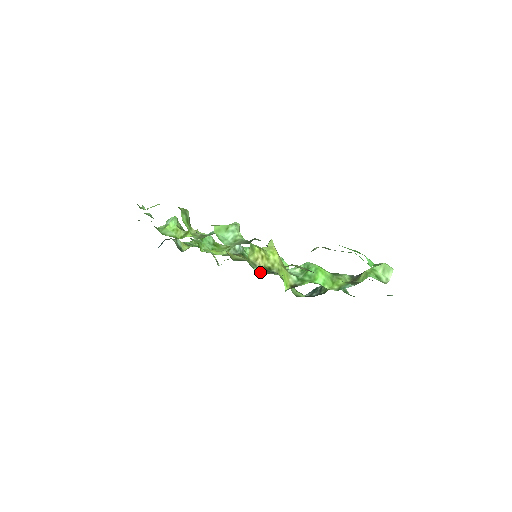
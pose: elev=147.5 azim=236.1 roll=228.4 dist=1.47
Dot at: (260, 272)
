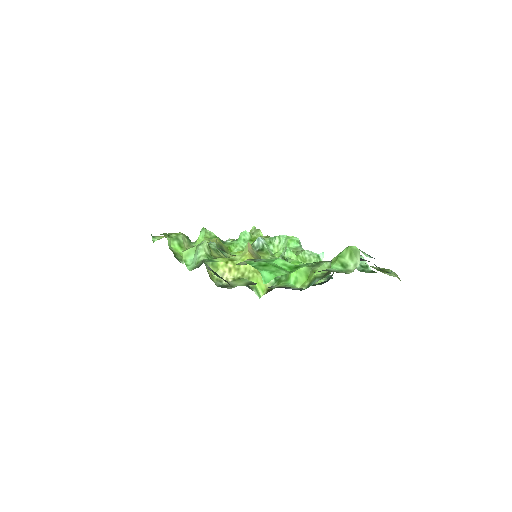
Dot at: occluded
